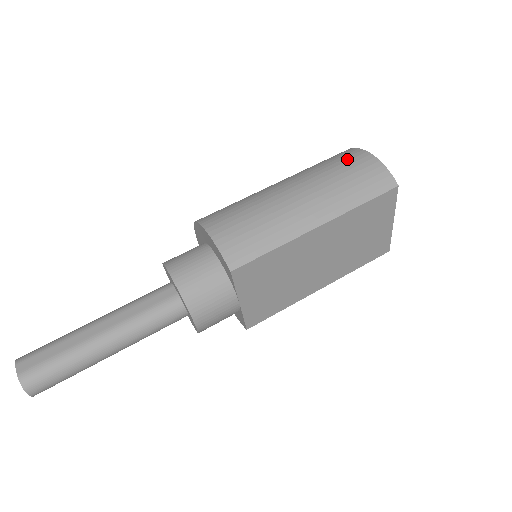
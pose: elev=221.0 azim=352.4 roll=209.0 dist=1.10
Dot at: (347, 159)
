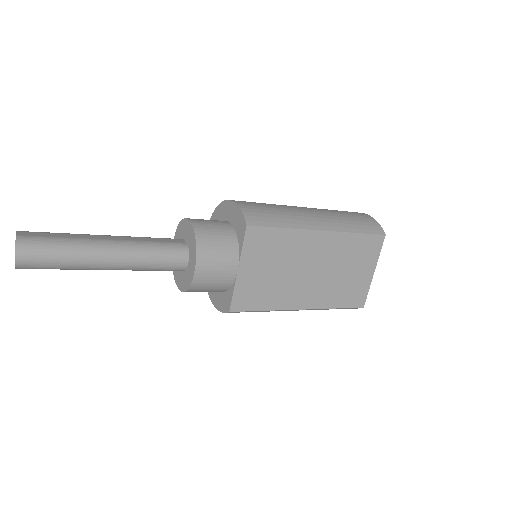
Dot at: (347, 211)
